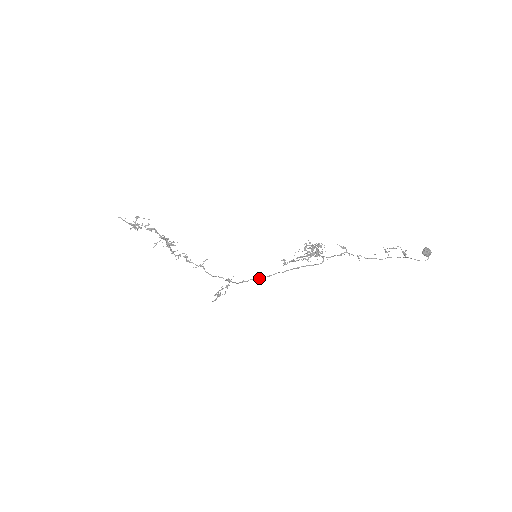
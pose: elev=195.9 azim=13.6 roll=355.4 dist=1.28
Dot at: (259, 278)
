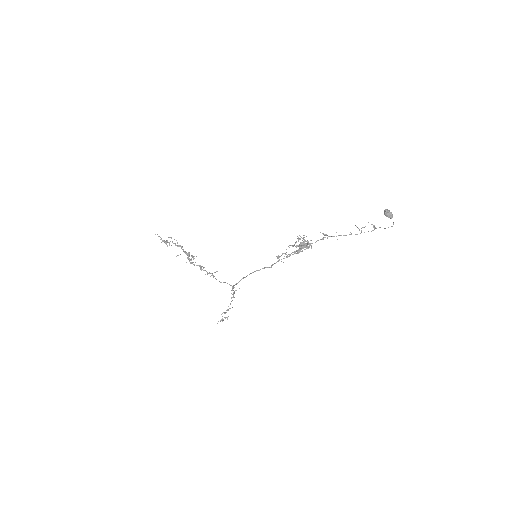
Dot at: (256, 270)
